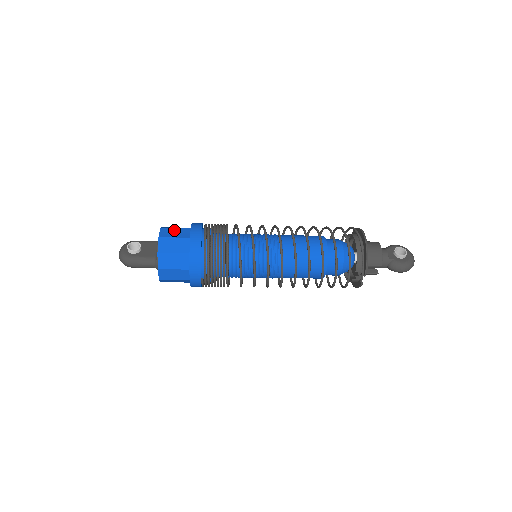
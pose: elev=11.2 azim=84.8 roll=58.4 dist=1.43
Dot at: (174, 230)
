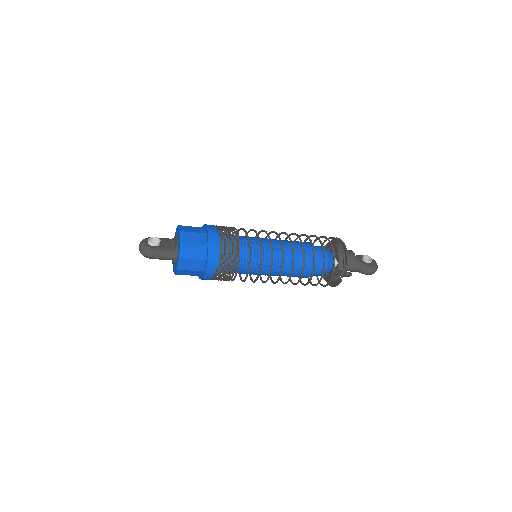
Dot at: (191, 227)
